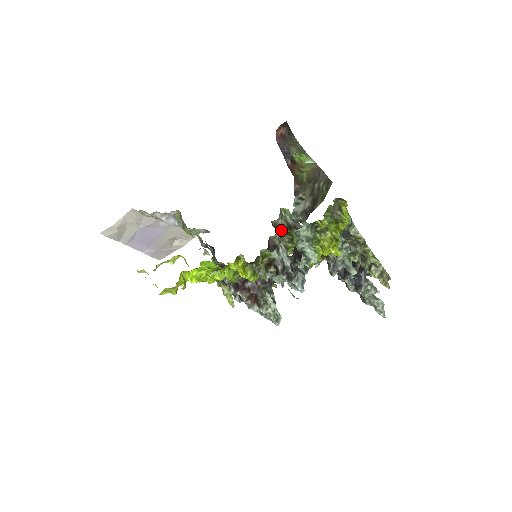
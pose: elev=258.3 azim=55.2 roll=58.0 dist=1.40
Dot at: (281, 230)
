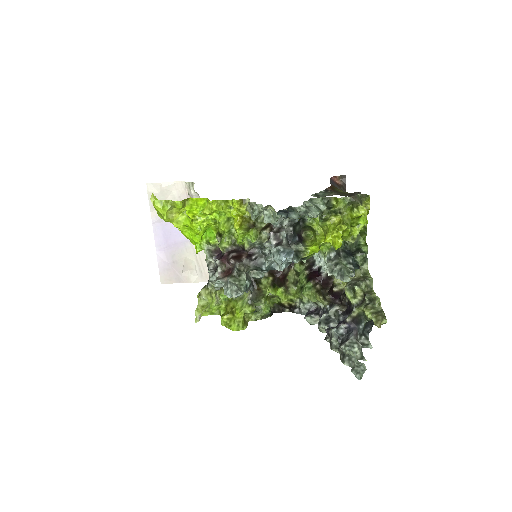
Dot at: (292, 264)
